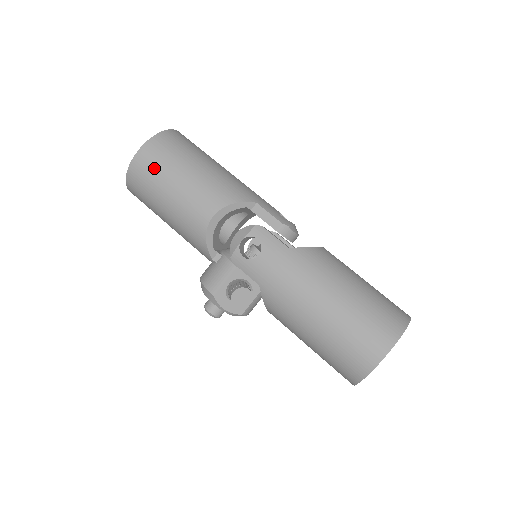
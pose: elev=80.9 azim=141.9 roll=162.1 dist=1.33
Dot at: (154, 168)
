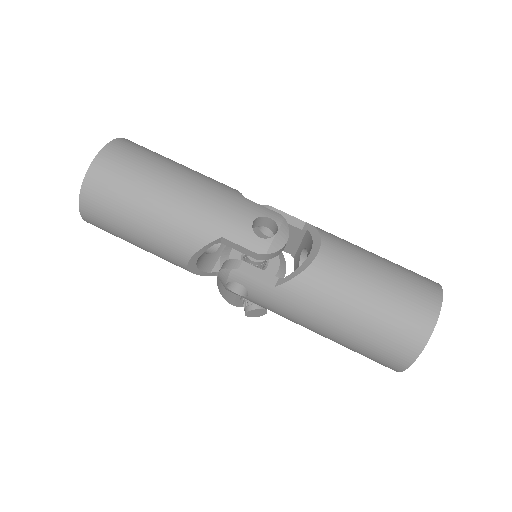
Dot at: (106, 227)
